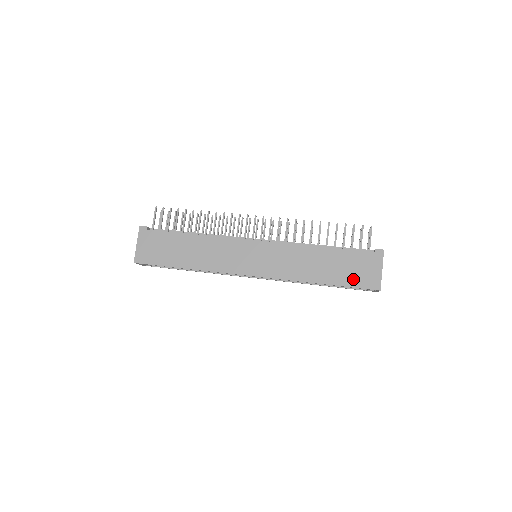
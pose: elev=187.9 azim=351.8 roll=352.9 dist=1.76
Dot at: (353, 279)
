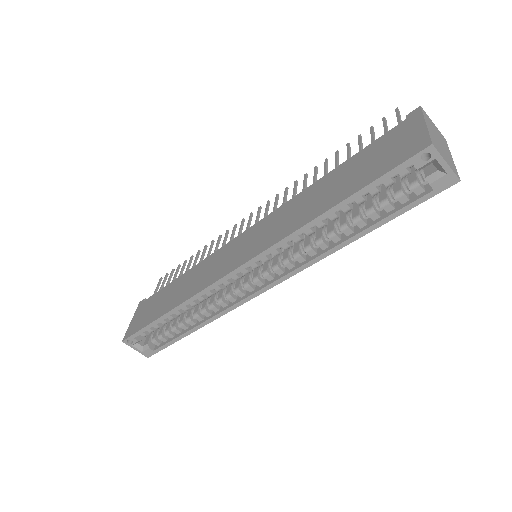
Dot at: (379, 168)
